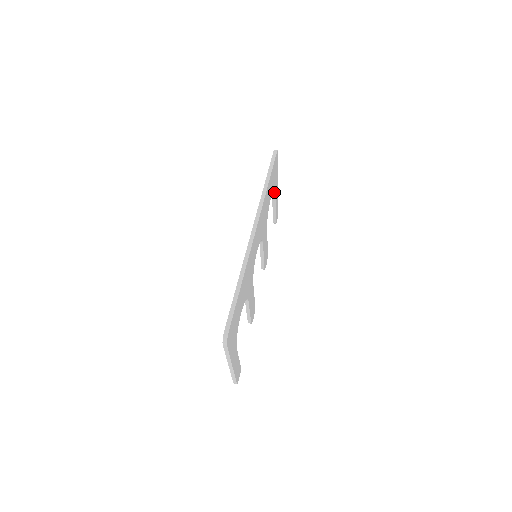
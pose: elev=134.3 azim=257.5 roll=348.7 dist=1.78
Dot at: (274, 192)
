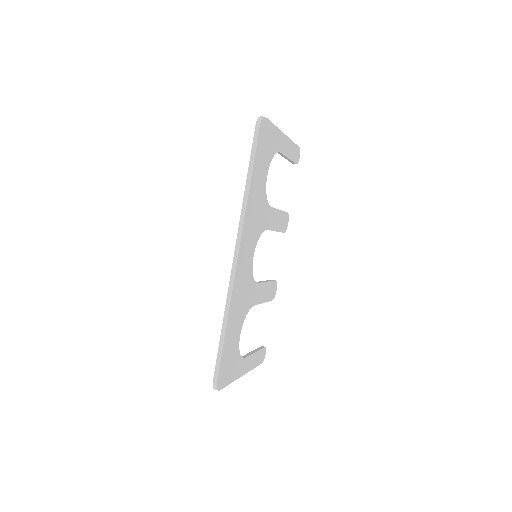
Dot at: (277, 152)
